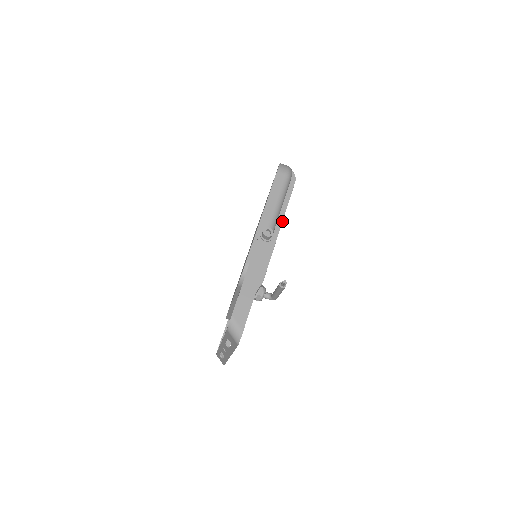
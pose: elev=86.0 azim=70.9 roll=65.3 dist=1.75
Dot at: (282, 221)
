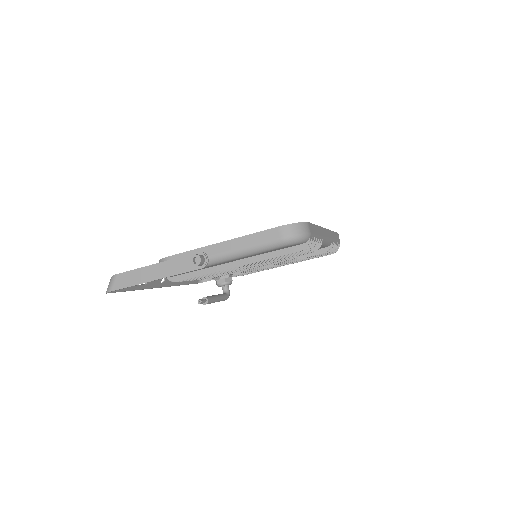
Dot at: (244, 265)
